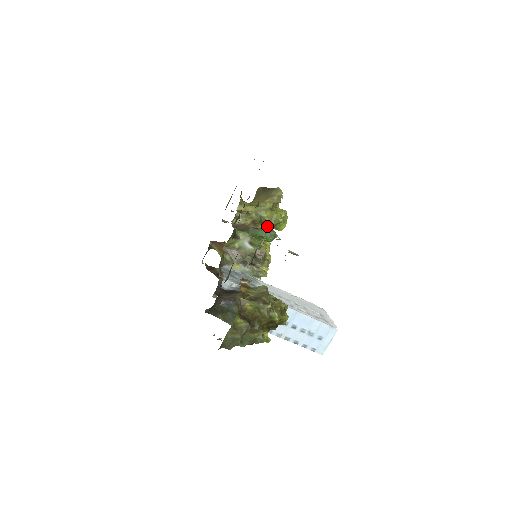
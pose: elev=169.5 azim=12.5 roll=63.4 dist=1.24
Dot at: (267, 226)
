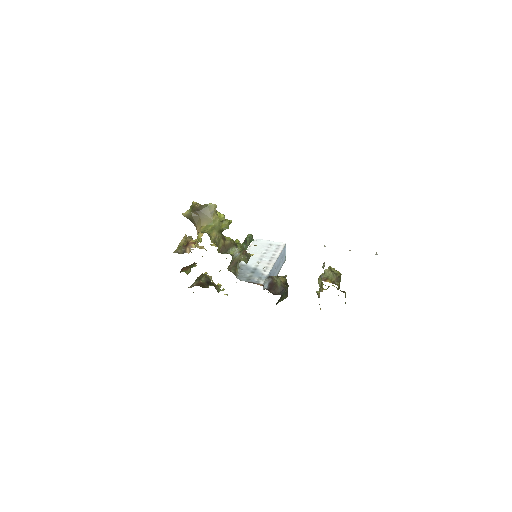
Dot at: occluded
